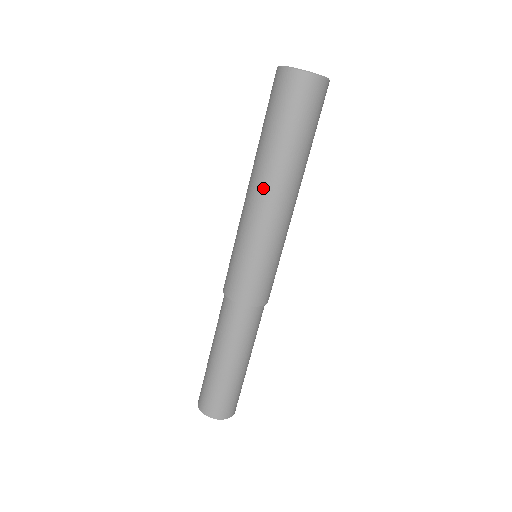
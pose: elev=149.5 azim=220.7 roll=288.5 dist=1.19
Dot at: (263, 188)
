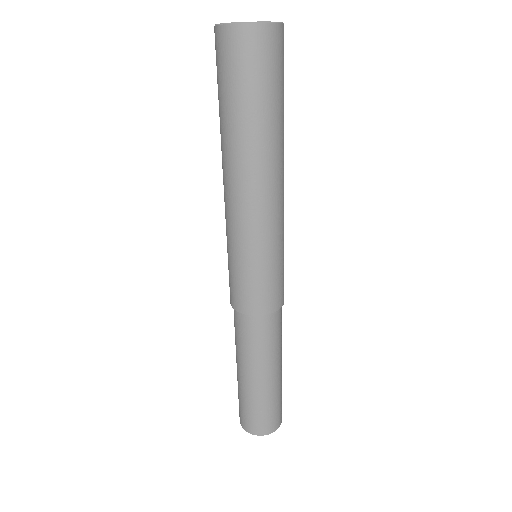
Dot at: (270, 180)
